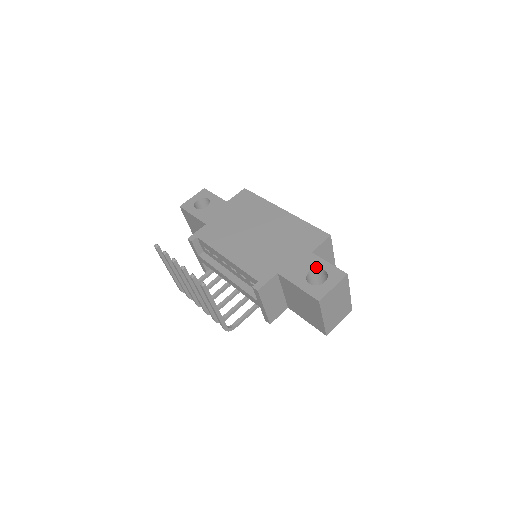
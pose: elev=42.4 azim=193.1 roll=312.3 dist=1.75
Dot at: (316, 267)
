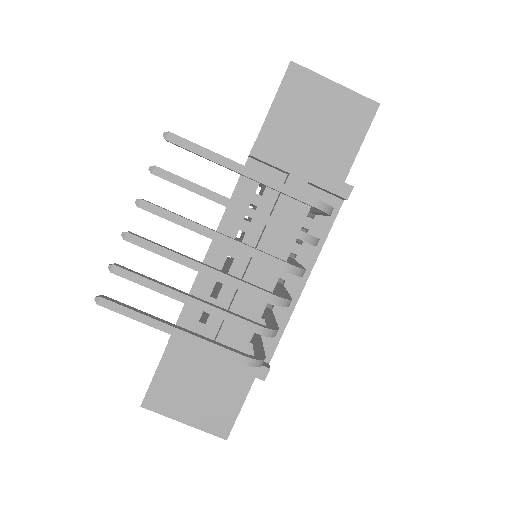
Dot at: occluded
